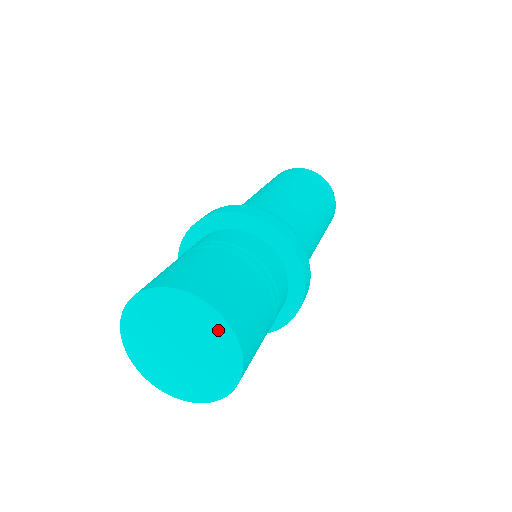
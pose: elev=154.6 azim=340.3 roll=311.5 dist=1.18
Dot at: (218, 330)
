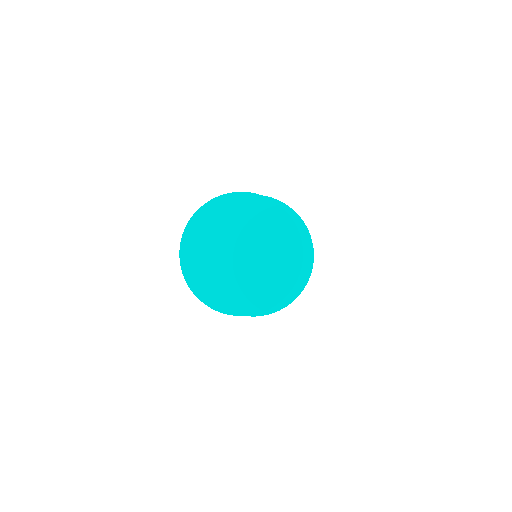
Dot at: (283, 229)
